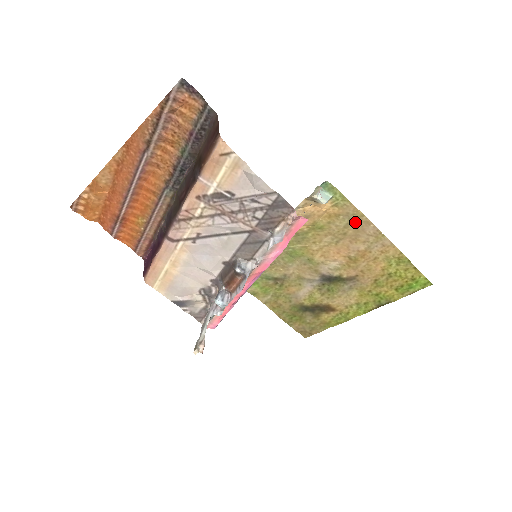
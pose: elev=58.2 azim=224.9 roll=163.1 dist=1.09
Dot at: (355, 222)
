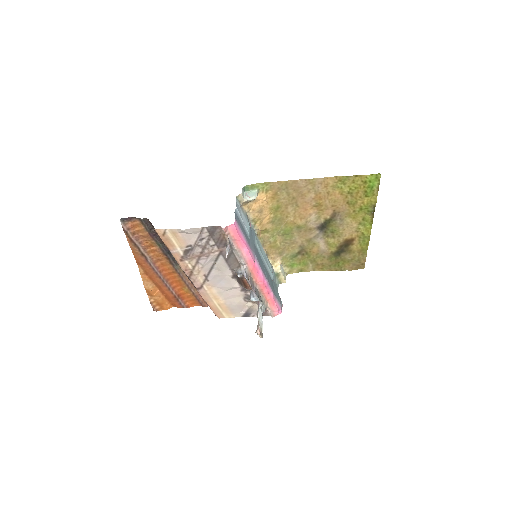
Dot at: (289, 188)
